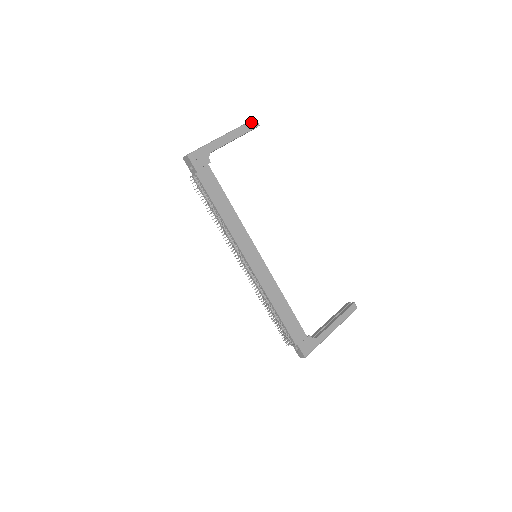
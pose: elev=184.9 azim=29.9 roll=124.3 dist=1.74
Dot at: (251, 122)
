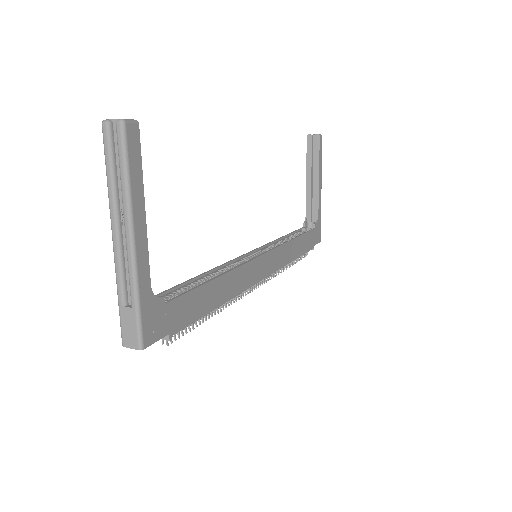
Dot at: (127, 142)
